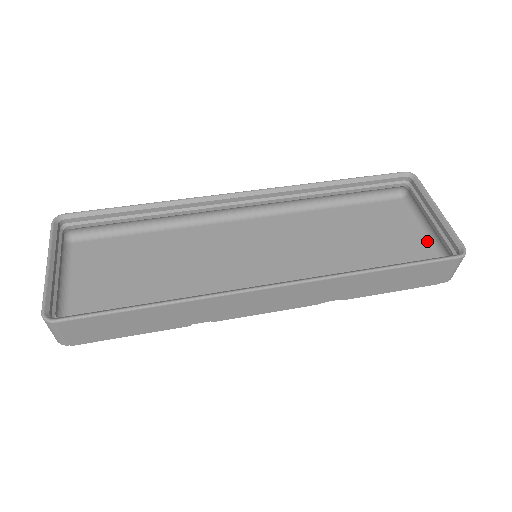
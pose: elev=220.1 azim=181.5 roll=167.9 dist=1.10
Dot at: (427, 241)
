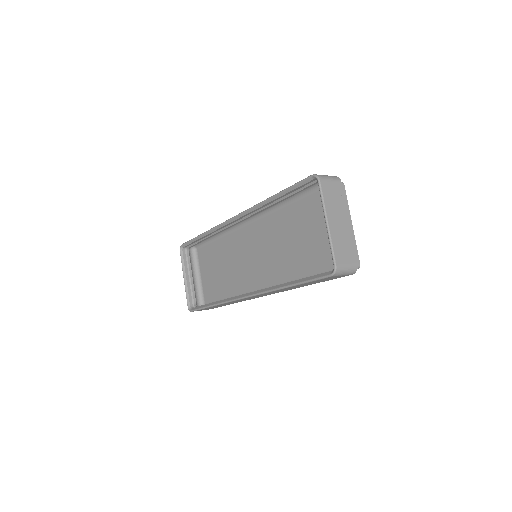
Dot at: occluded
